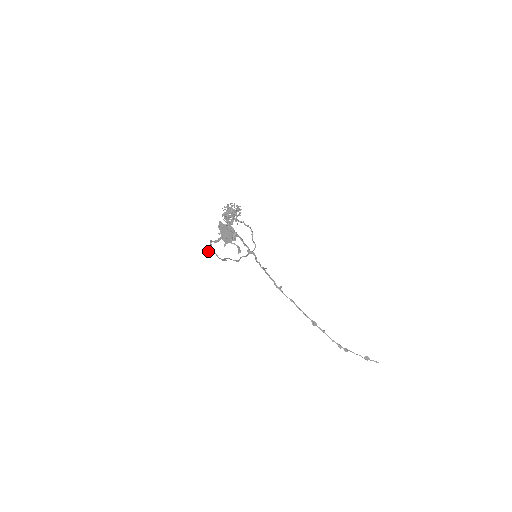
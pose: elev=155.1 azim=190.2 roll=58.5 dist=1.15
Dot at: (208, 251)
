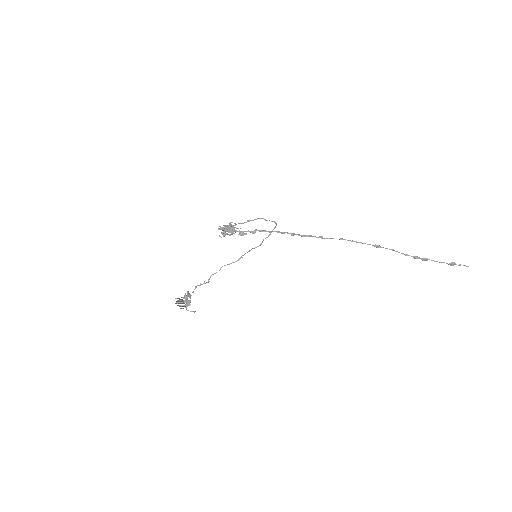
Dot at: occluded
